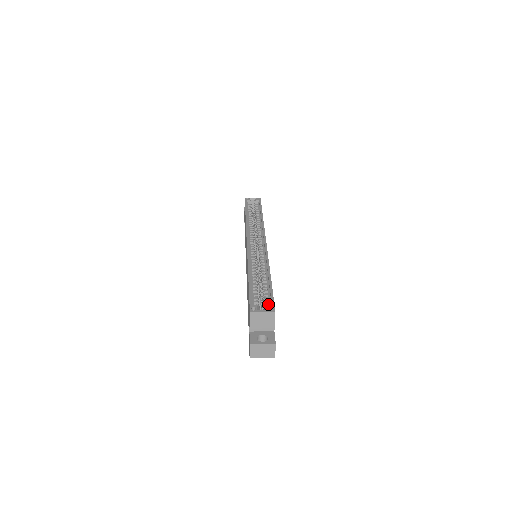
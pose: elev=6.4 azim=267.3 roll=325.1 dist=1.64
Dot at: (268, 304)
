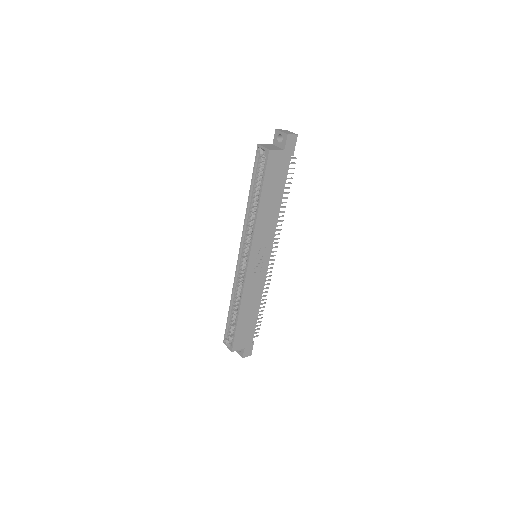
Dot at: occluded
